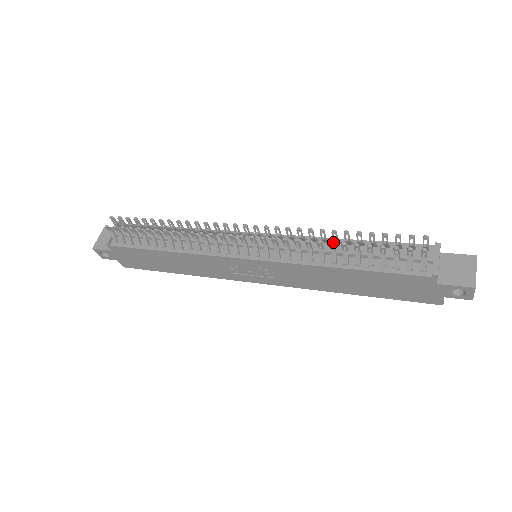
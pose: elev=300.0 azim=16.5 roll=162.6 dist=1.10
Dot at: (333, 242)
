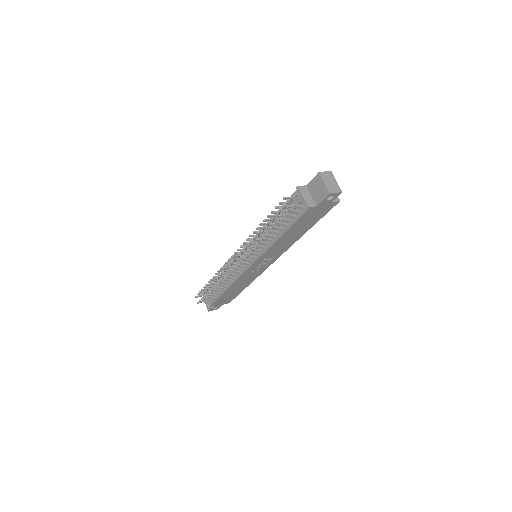
Dot at: (260, 235)
